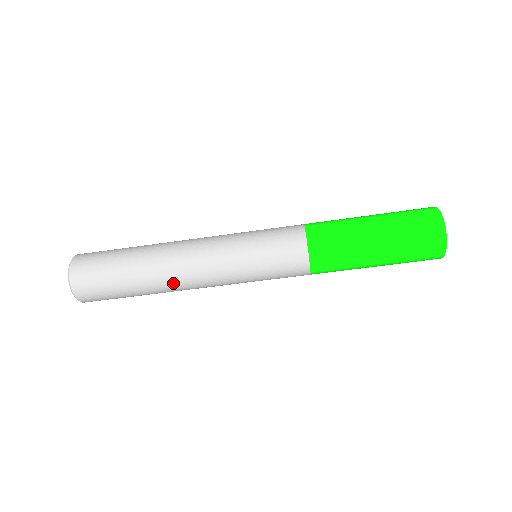
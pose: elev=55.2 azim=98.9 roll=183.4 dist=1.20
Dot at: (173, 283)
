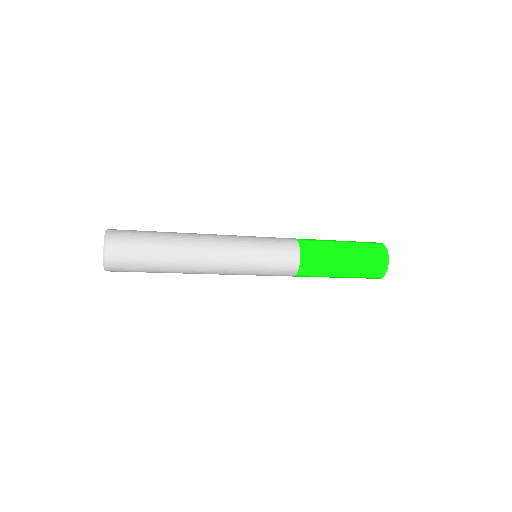
Dot at: occluded
